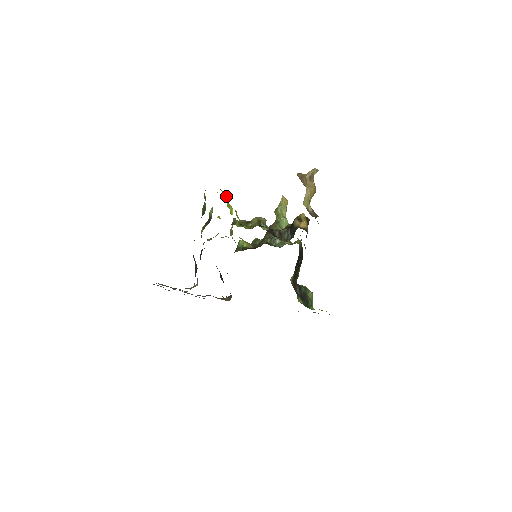
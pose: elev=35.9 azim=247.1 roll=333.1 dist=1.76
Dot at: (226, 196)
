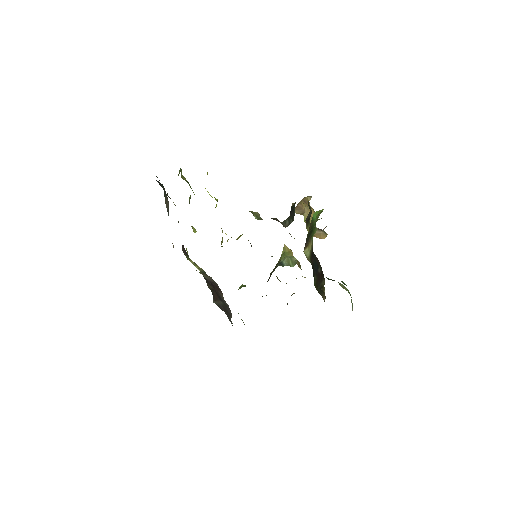
Dot at: occluded
